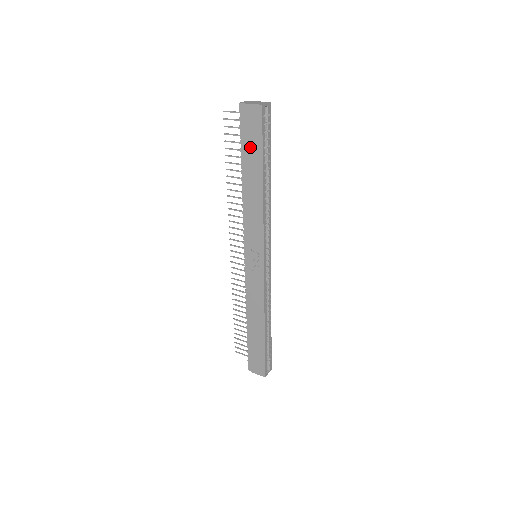
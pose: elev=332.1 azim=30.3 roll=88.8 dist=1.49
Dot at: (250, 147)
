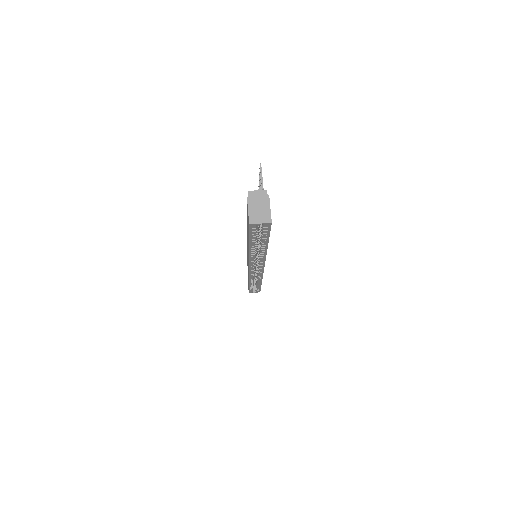
Dot at: occluded
